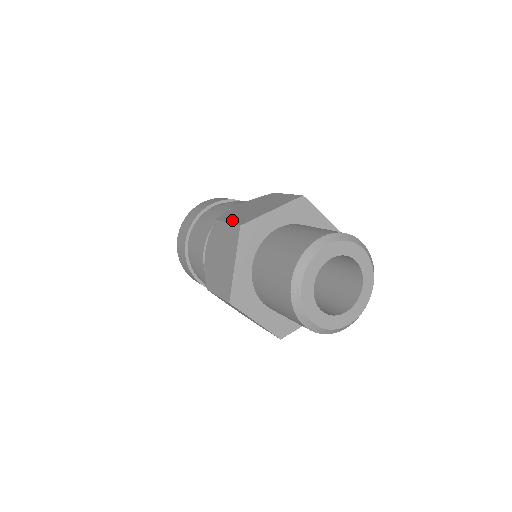
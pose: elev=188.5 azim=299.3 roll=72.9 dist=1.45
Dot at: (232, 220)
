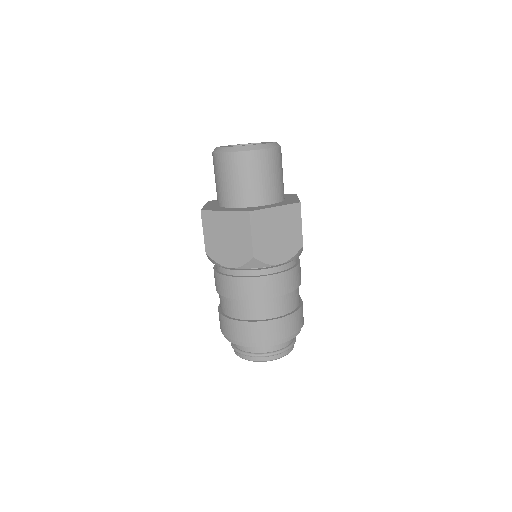
Dot at: occluded
